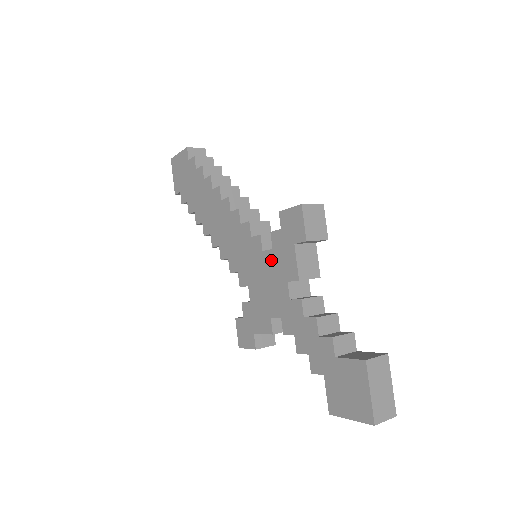
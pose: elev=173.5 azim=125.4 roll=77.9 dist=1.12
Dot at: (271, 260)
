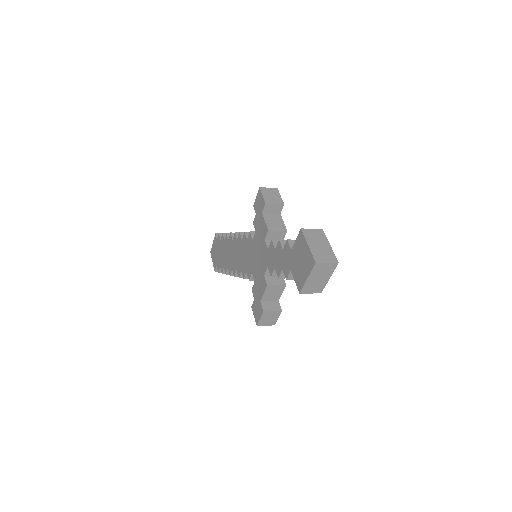
Dot at: (256, 238)
